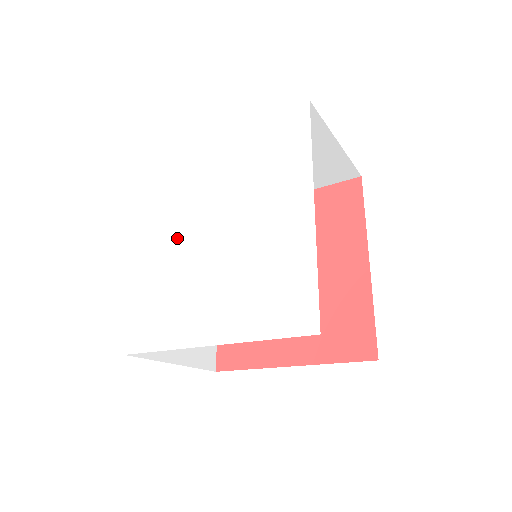
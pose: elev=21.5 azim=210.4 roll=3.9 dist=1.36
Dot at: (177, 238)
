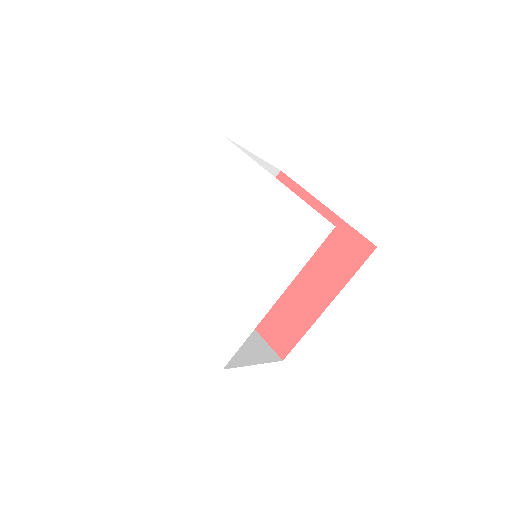
Dot at: (204, 225)
